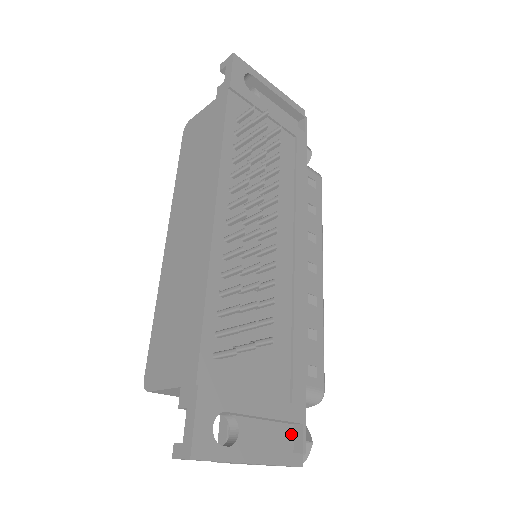
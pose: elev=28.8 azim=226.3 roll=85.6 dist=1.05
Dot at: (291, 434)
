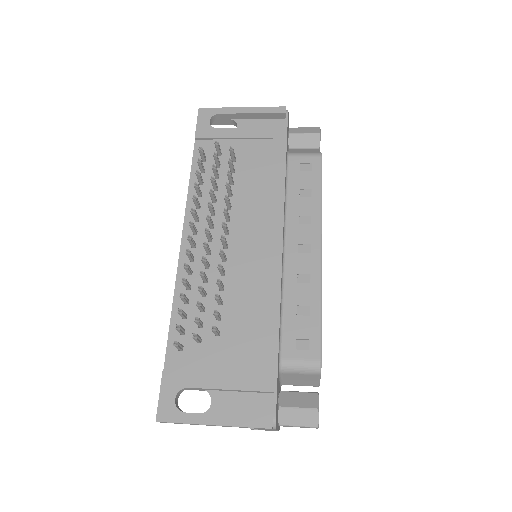
Dot at: (271, 402)
